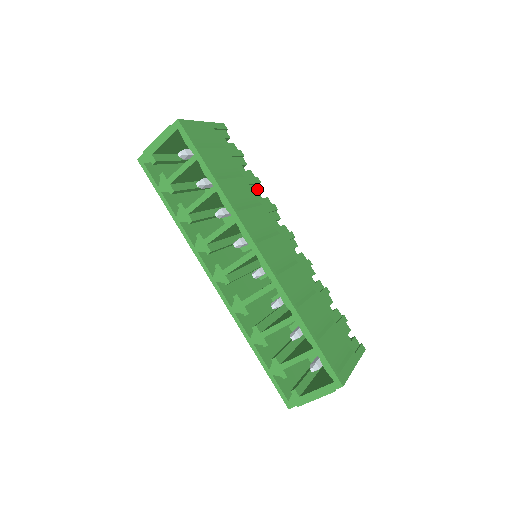
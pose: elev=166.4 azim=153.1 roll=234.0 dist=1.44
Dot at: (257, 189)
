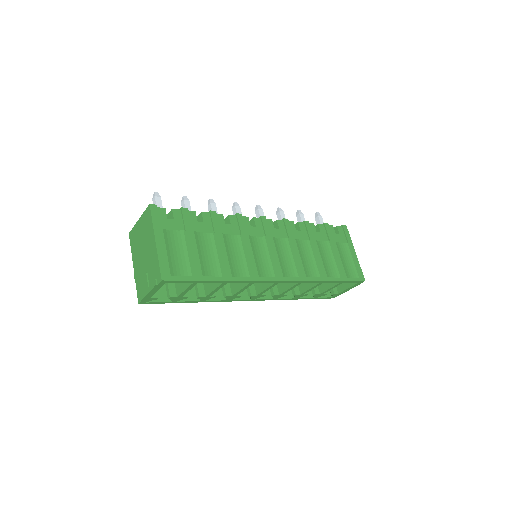
Dot at: (222, 223)
